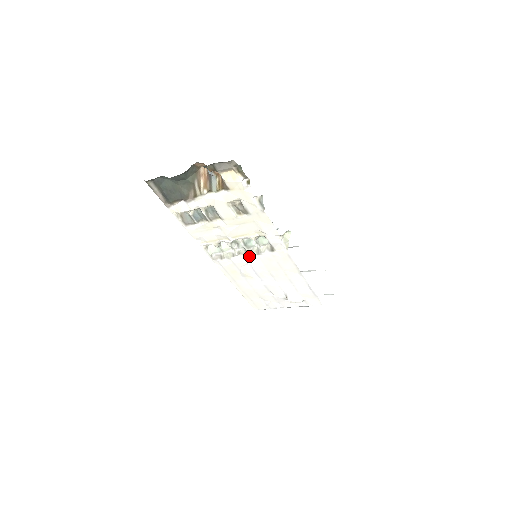
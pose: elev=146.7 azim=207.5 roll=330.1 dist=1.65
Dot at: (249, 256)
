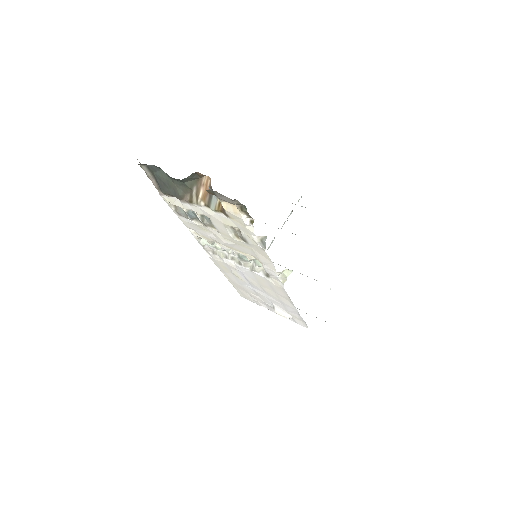
Dot at: (242, 267)
